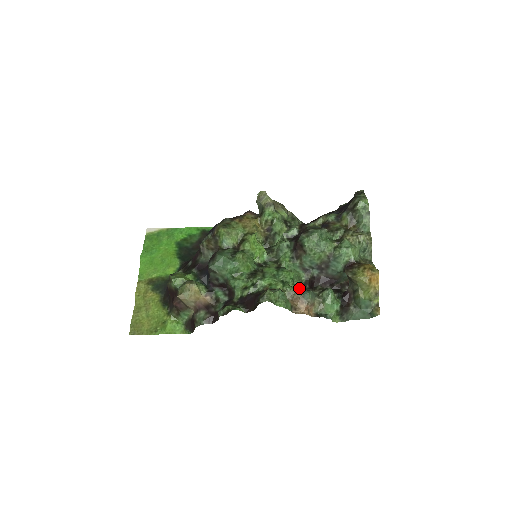
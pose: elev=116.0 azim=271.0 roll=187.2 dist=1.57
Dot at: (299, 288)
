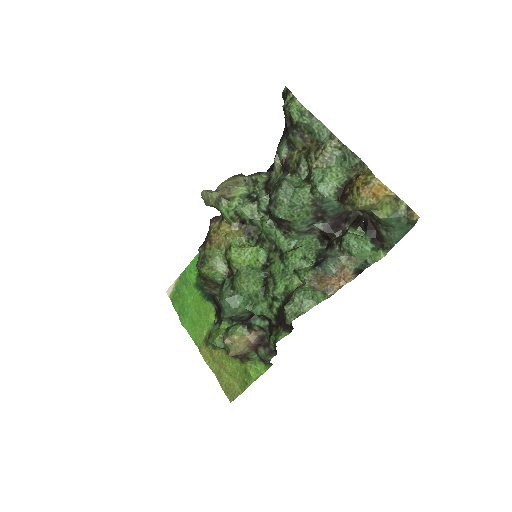
Dot at: (316, 262)
